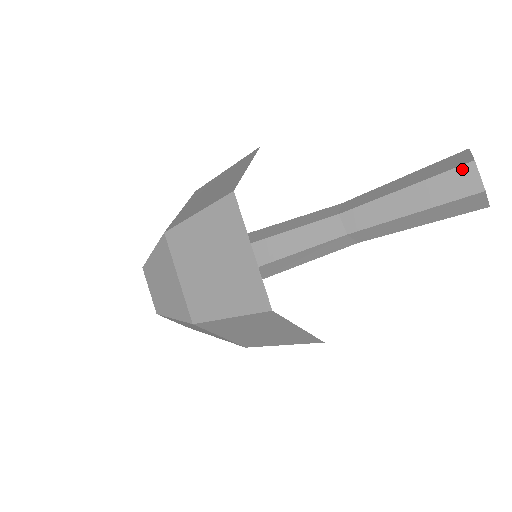
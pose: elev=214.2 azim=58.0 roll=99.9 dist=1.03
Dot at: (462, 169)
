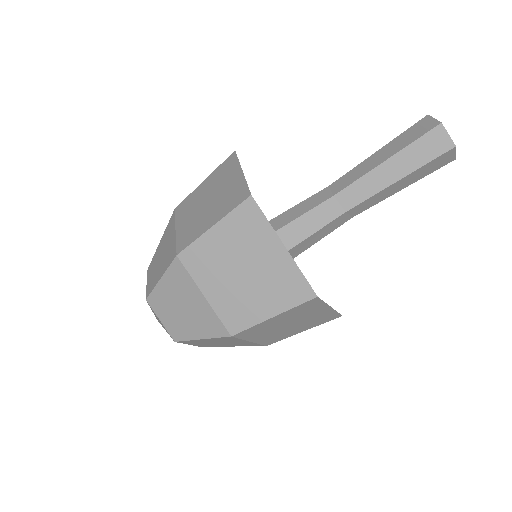
Dot at: (433, 132)
